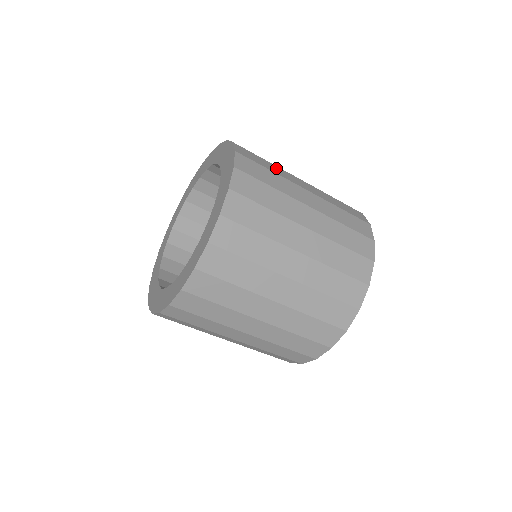
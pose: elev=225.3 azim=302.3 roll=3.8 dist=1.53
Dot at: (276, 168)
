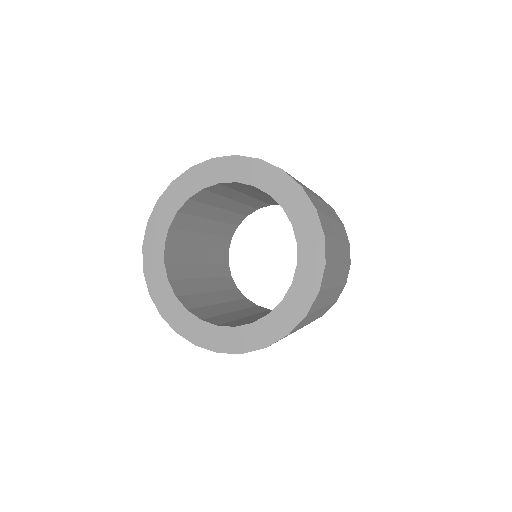
Dot at: occluded
